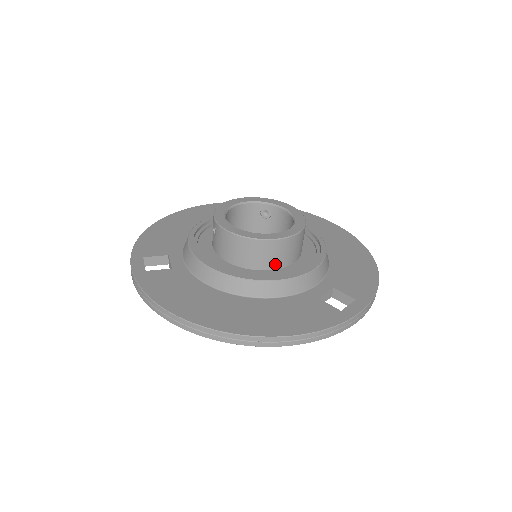
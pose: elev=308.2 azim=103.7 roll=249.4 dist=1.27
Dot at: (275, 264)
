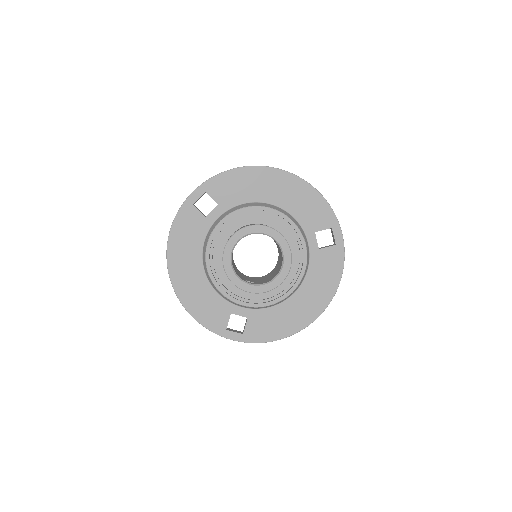
Dot at: occluded
